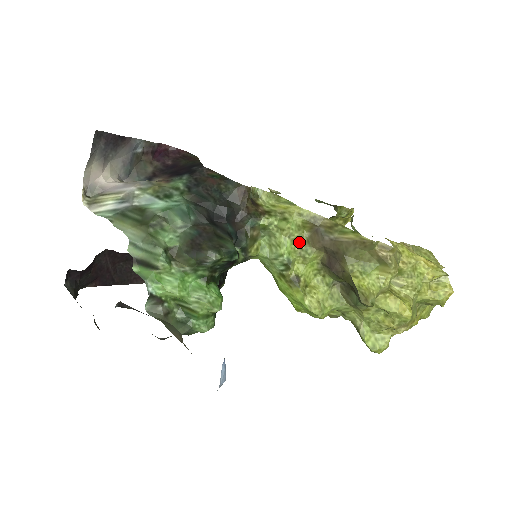
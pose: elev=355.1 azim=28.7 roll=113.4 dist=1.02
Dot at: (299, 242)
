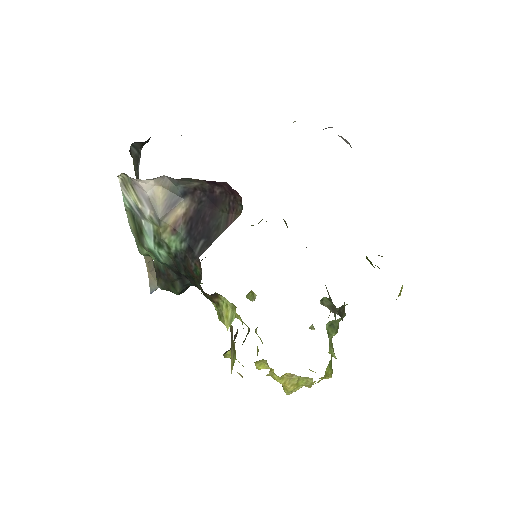
Dot at: occluded
